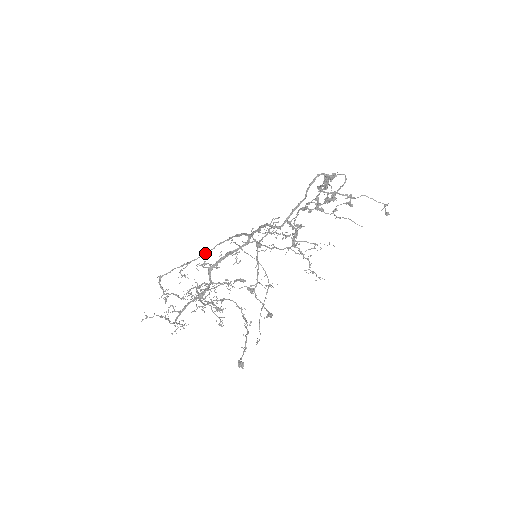
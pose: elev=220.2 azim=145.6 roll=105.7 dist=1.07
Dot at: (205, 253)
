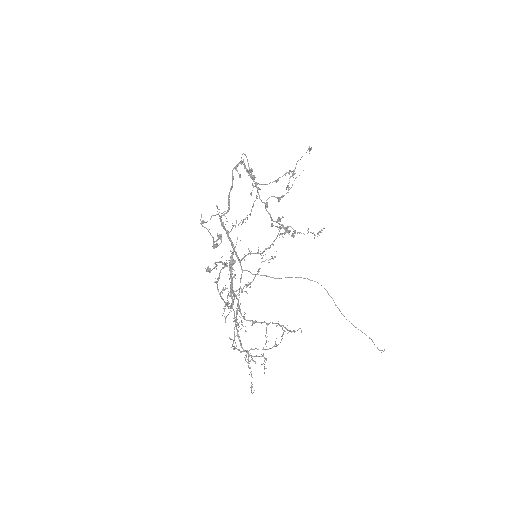
Dot at: occluded
